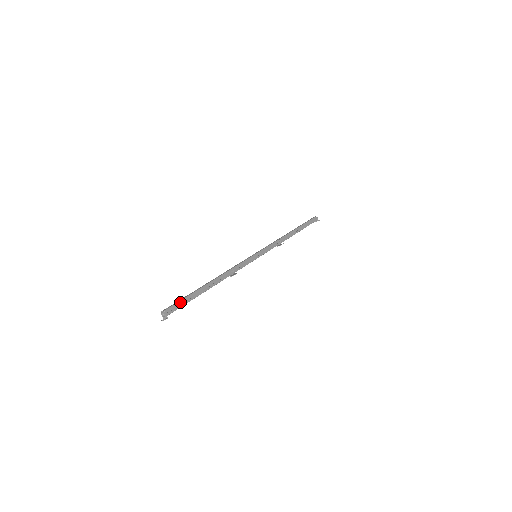
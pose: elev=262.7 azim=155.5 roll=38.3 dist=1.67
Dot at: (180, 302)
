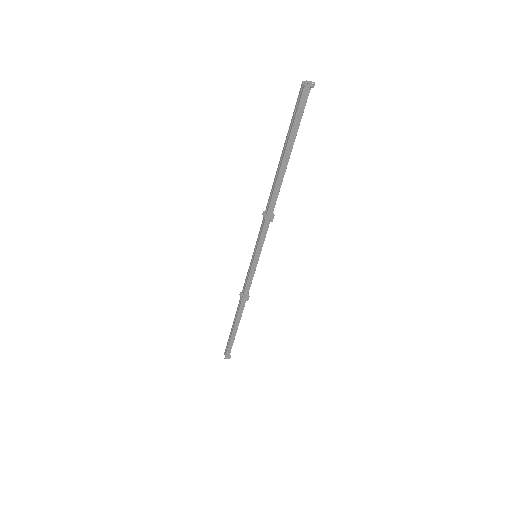
Dot at: (300, 114)
